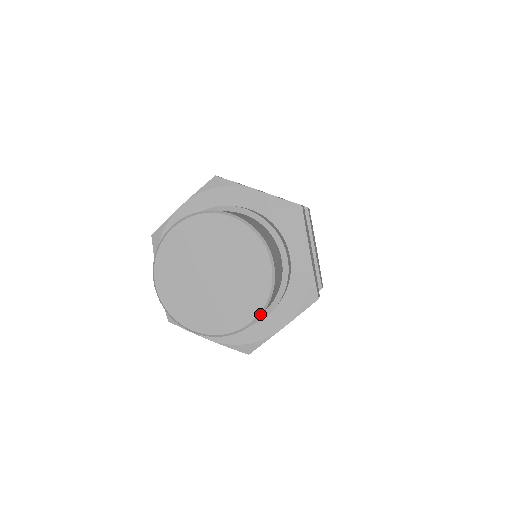
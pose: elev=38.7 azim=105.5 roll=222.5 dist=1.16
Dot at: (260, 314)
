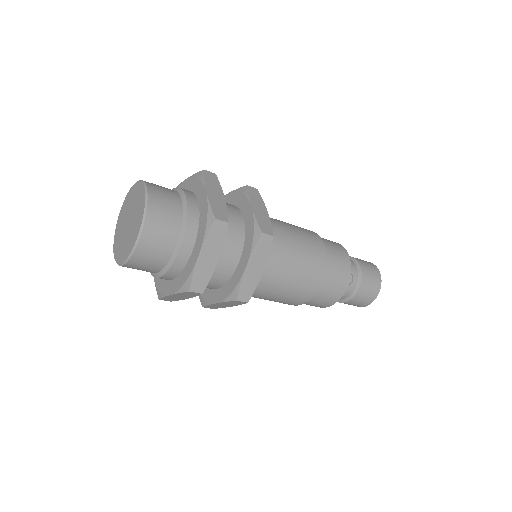
Dot at: (142, 226)
